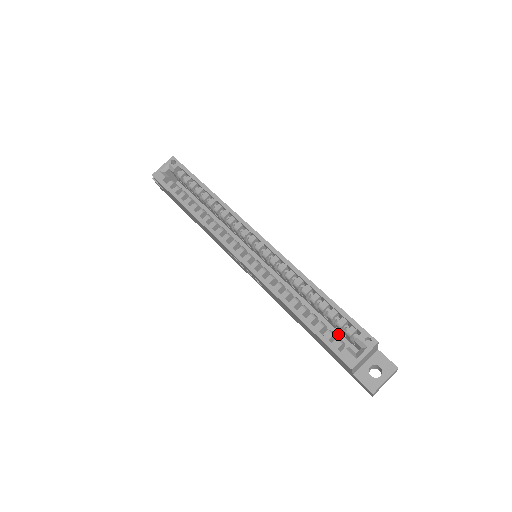
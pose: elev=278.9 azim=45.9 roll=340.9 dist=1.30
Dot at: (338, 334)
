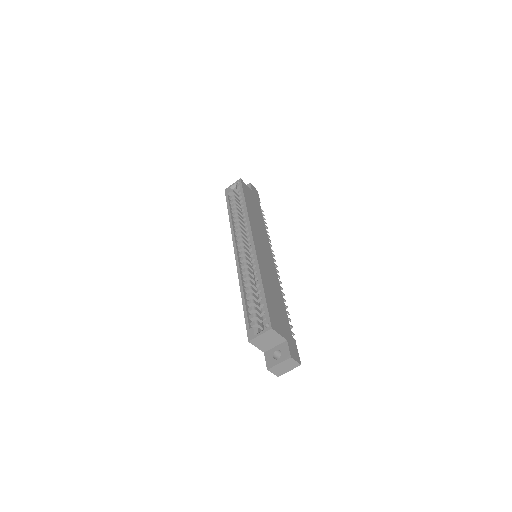
Dot at: occluded
